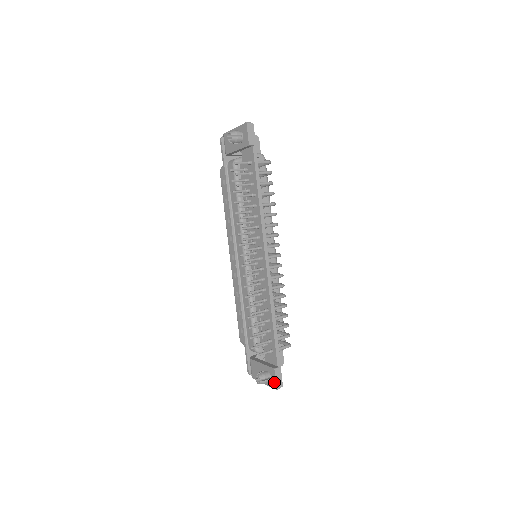
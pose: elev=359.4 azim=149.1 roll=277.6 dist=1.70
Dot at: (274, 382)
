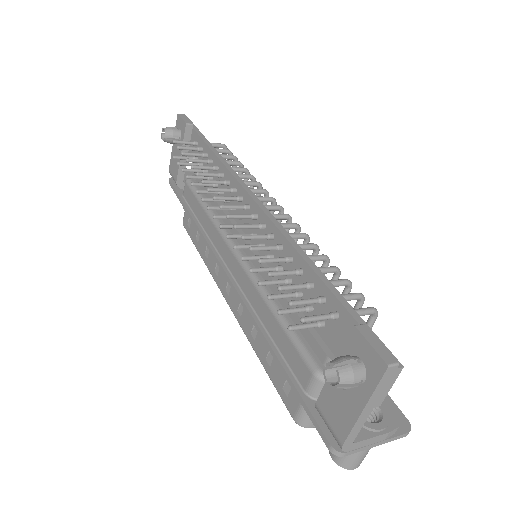
Dot at: (372, 357)
